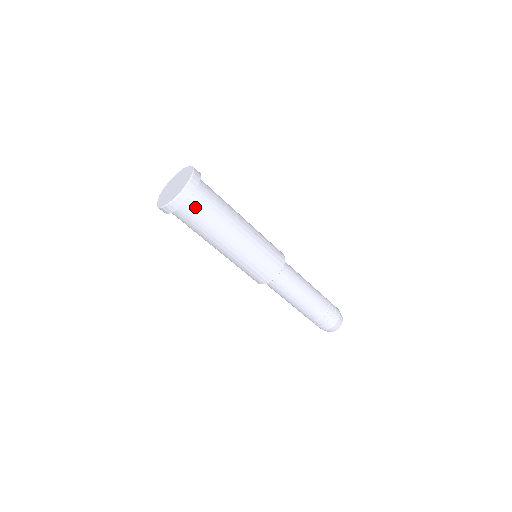
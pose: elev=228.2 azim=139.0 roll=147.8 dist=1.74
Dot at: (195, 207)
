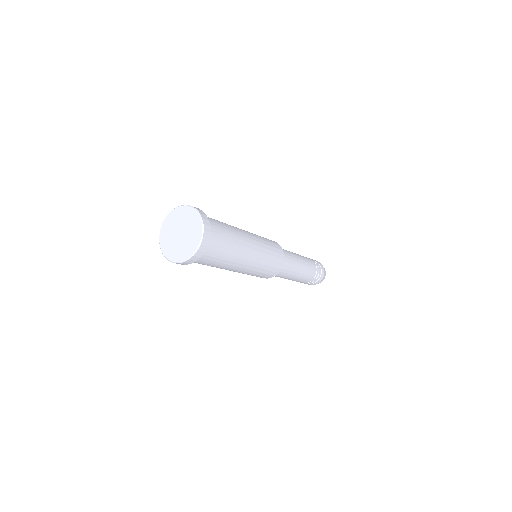
Dot at: (205, 258)
